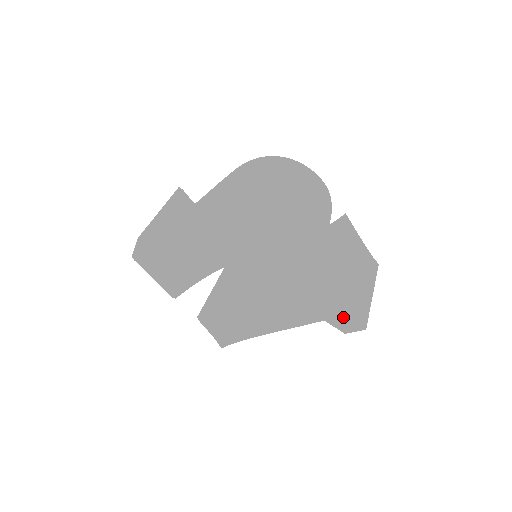
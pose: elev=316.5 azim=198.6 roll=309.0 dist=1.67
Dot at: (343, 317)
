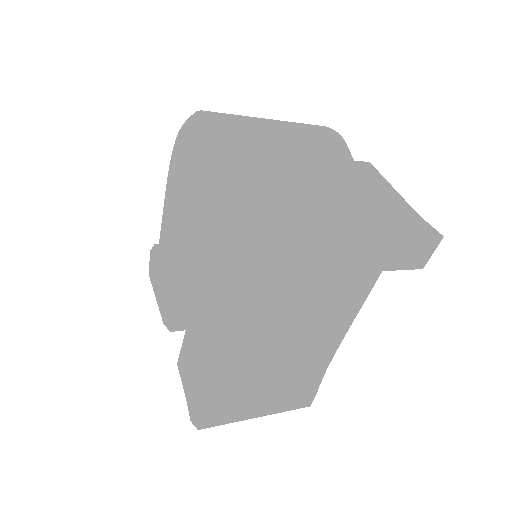
Dot at: (253, 217)
